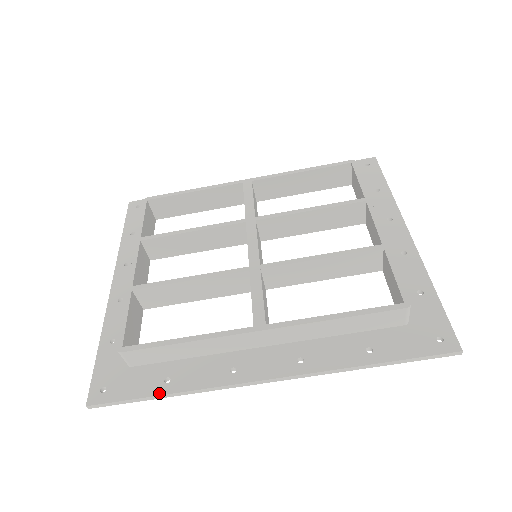
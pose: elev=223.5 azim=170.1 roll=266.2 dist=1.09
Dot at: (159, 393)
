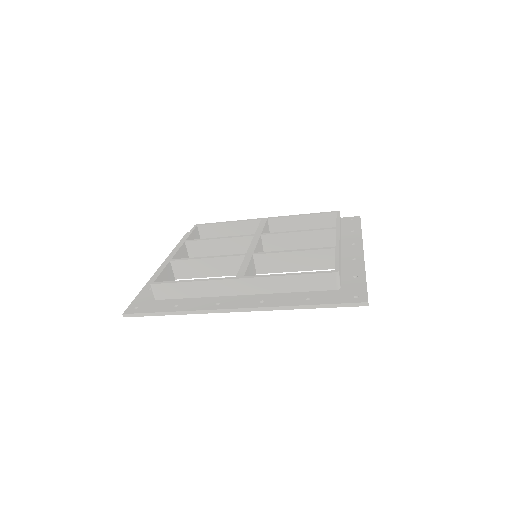
Dot at: (168, 311)
